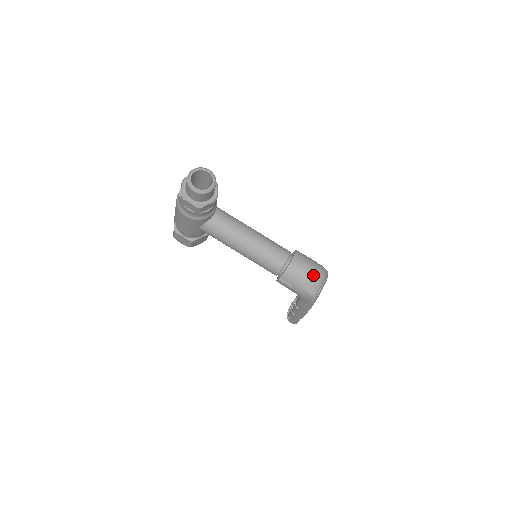
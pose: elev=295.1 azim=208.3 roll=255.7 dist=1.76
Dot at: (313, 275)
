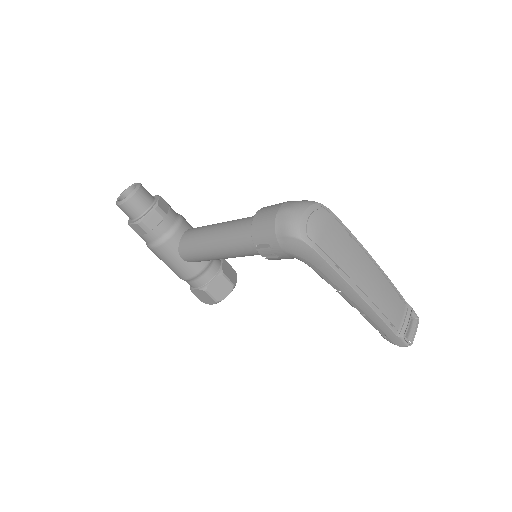
Dot at: (282, 211)
